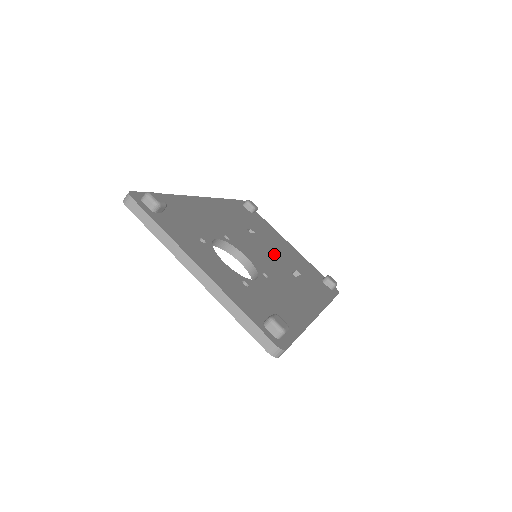
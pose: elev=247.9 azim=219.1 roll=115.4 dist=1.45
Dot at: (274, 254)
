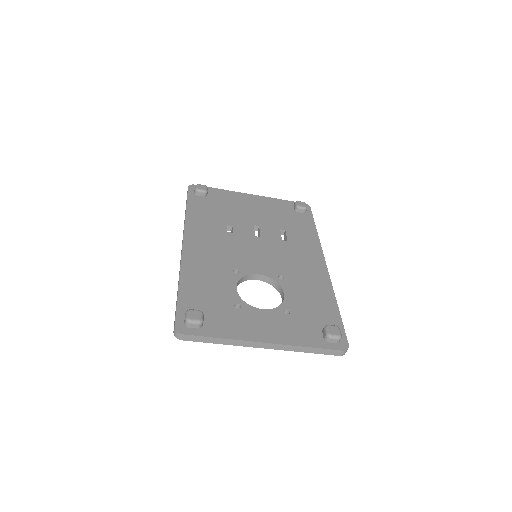
Dot at: (260, 234)
